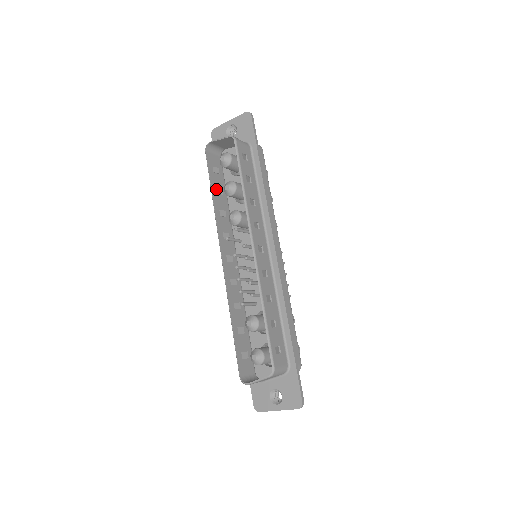
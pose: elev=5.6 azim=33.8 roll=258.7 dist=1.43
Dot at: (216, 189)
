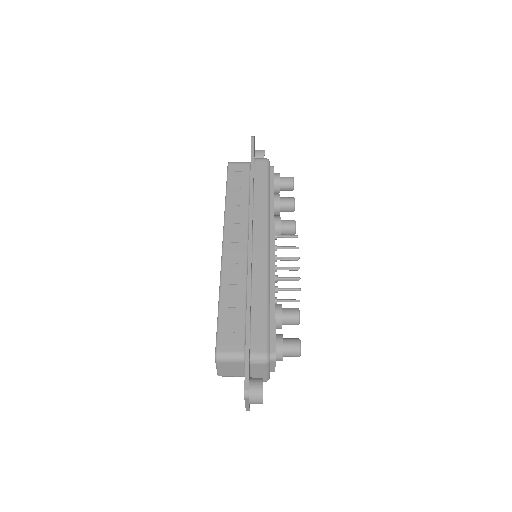
Dot at: occluded
